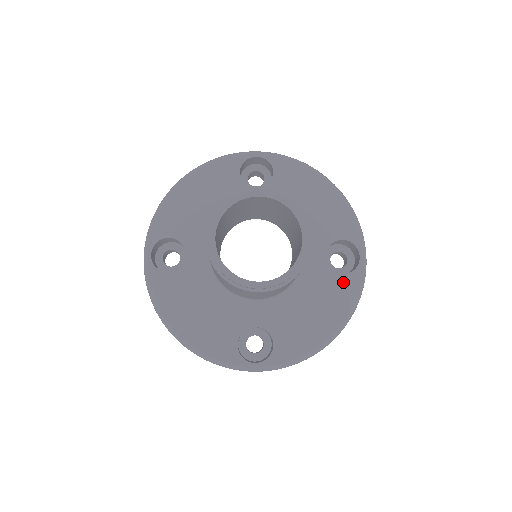
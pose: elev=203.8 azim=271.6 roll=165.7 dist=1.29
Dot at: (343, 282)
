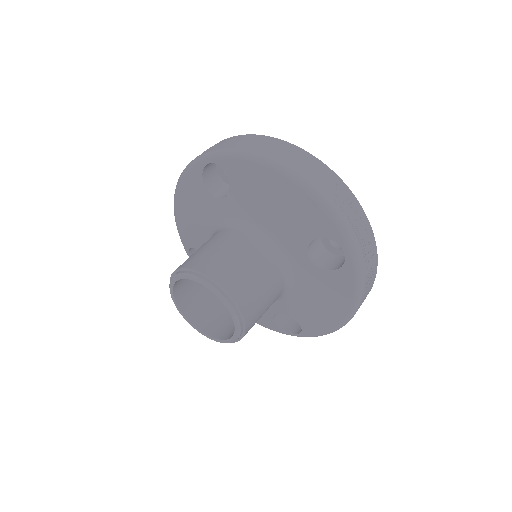
Dot at: (335, 278)
